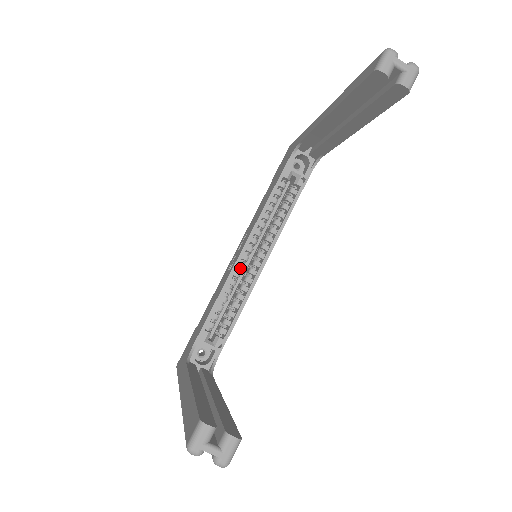
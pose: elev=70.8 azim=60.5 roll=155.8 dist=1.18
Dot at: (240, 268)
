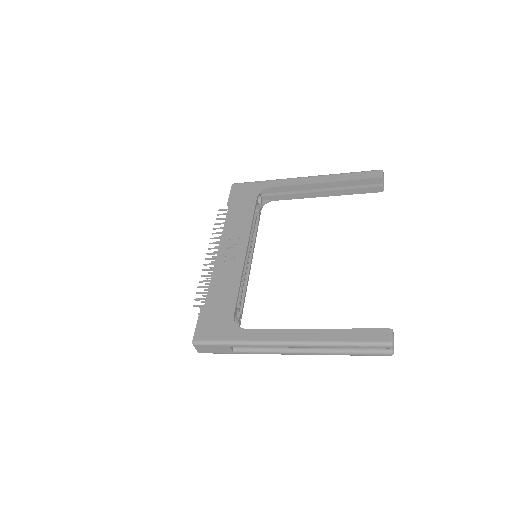
Dot at: occluded
